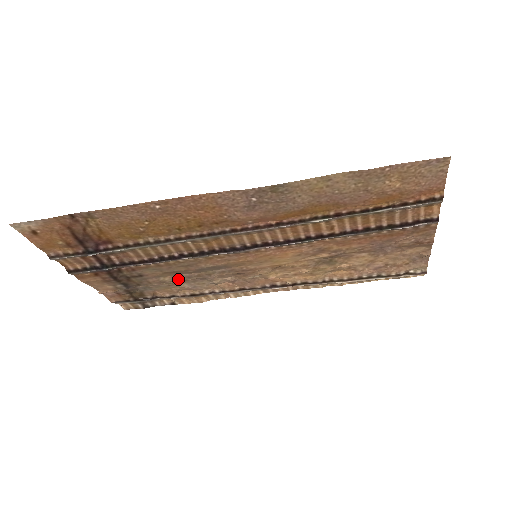
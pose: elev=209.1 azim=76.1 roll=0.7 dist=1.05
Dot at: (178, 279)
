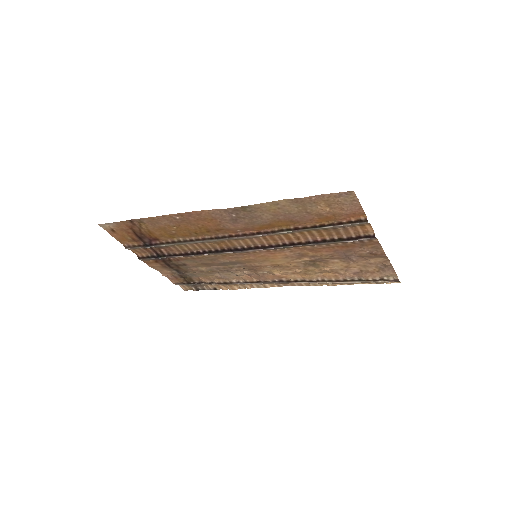
Dot at: (211, 270)
